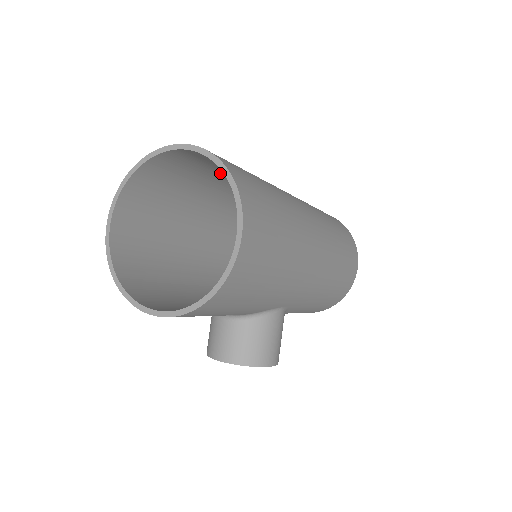
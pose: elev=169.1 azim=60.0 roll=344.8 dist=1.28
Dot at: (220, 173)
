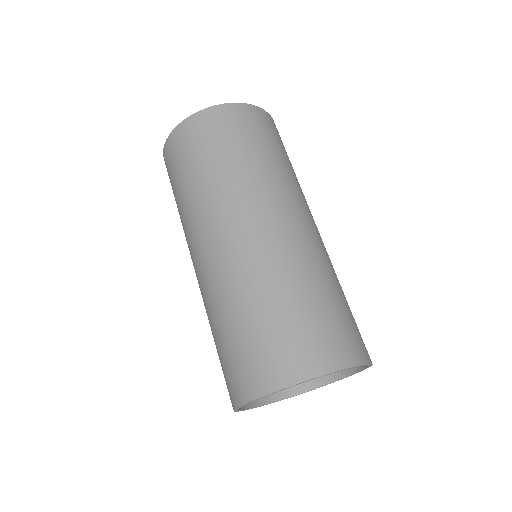
Dot at: (291, 297)
